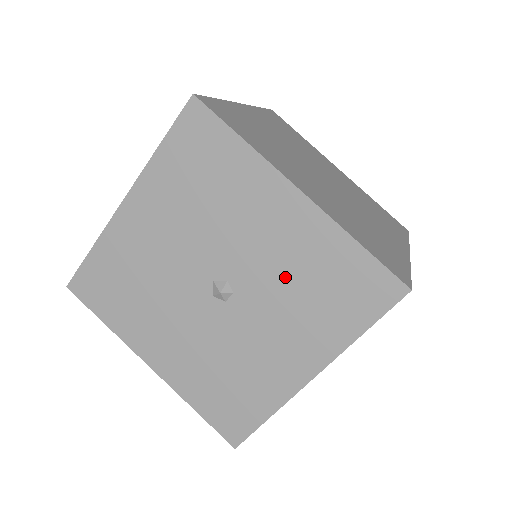
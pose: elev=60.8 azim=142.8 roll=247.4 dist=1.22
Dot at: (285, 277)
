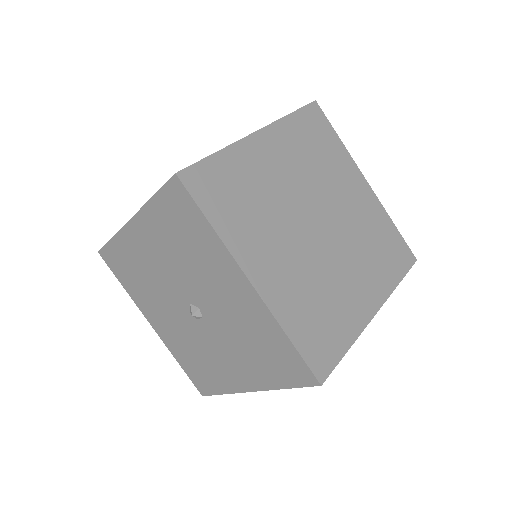
Dot at: (237, 328)
